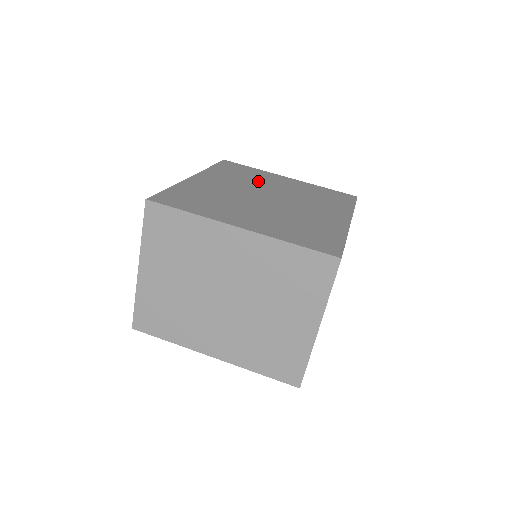
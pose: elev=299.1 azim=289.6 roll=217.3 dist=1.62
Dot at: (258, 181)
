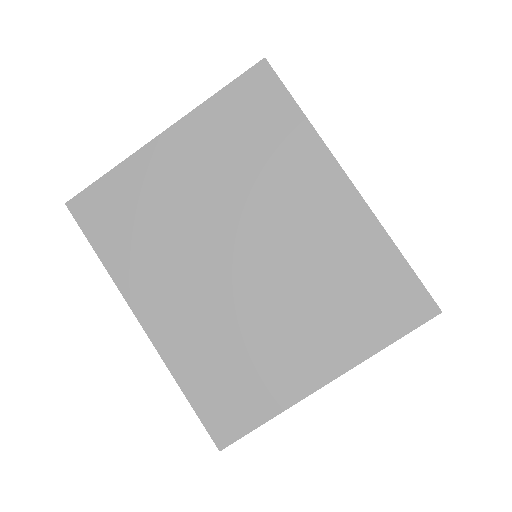
Dot at: (173, 218)
